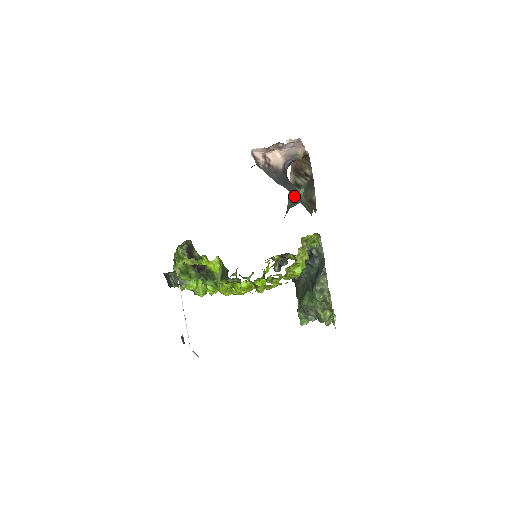
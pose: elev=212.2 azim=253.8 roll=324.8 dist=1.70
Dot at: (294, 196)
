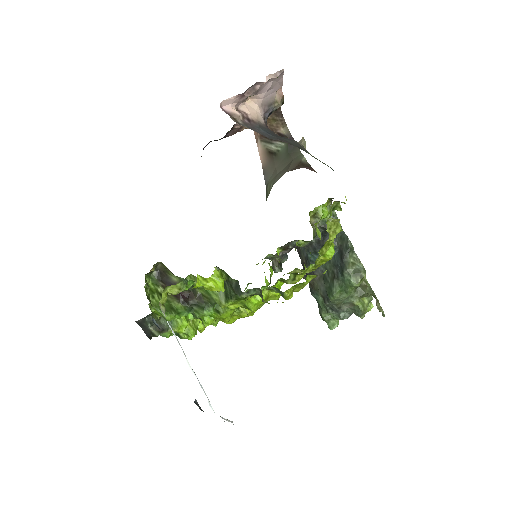
Dot at: (272, 168)
